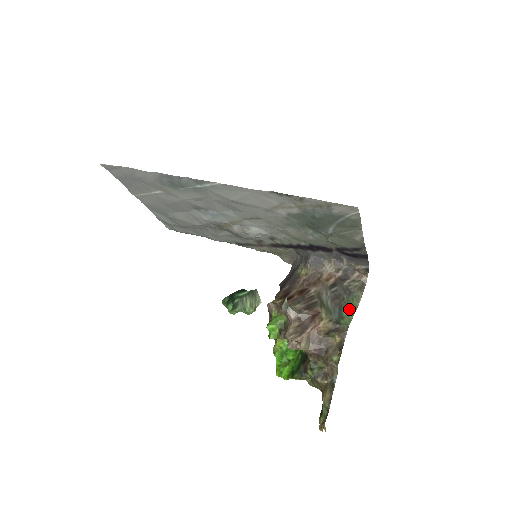
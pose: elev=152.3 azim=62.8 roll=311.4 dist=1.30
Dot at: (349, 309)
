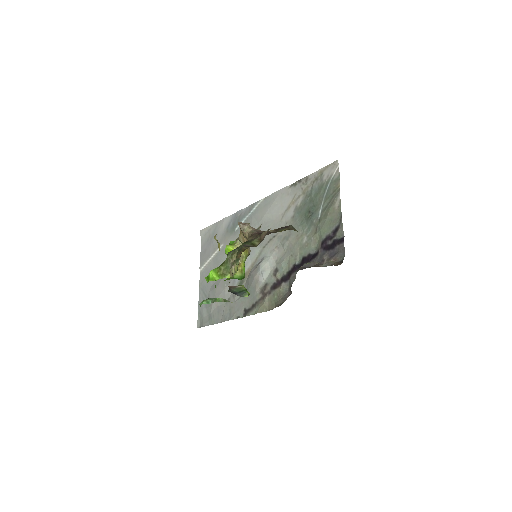
Dot at: occluded
